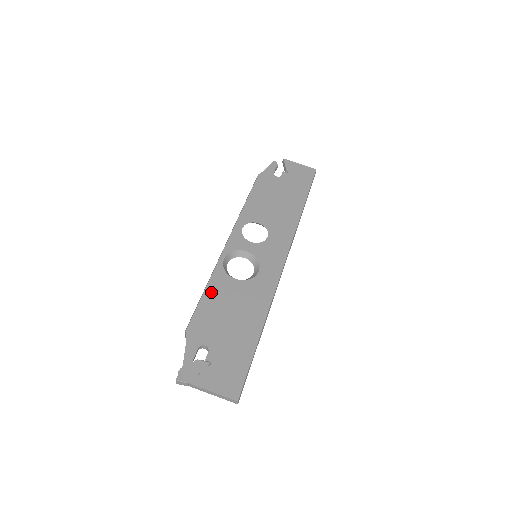
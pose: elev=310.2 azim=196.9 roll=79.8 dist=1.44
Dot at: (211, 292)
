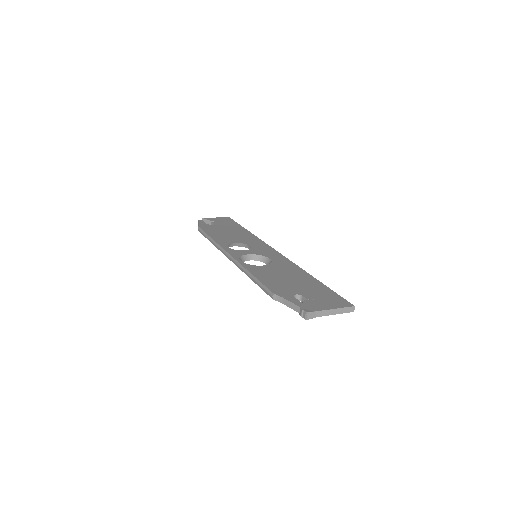
Dot at: (259, 275)
